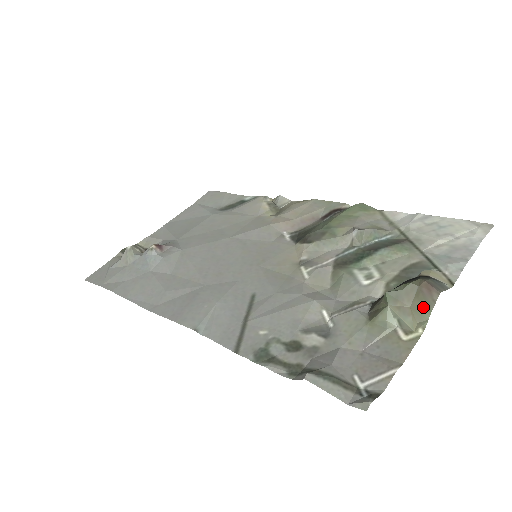
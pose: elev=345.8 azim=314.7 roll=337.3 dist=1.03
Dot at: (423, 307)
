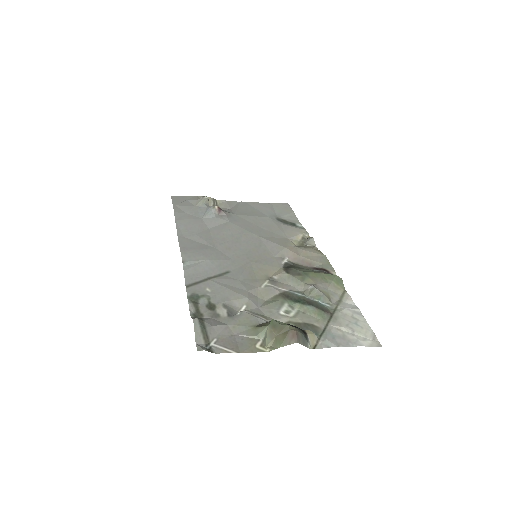
Dot at: (281, 341)
